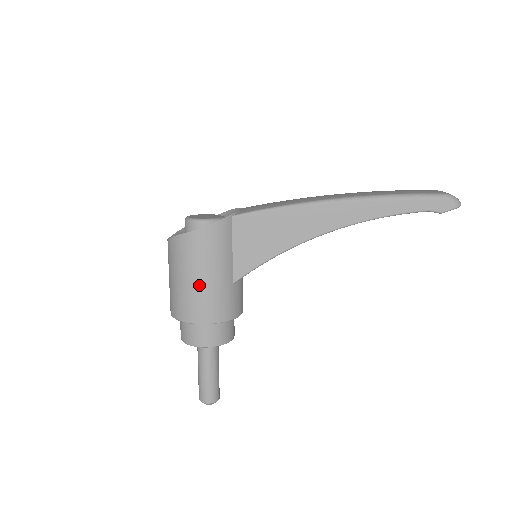
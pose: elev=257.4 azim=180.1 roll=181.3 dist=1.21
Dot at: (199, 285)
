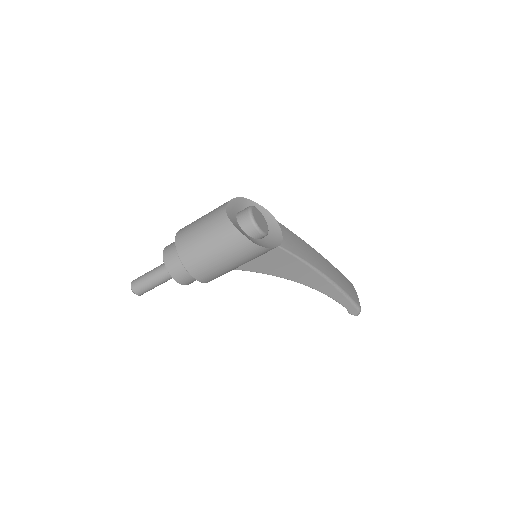
Dot at: (220, 265)
